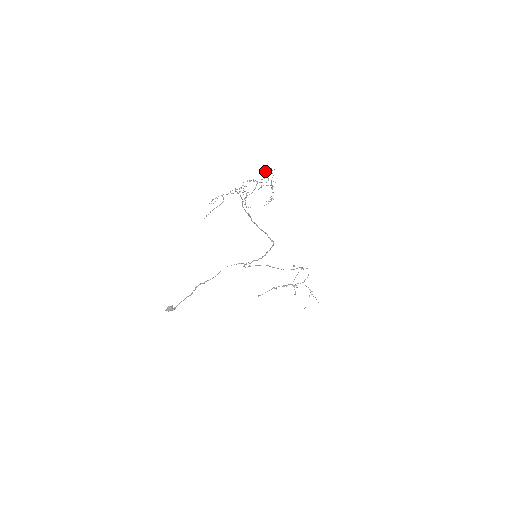
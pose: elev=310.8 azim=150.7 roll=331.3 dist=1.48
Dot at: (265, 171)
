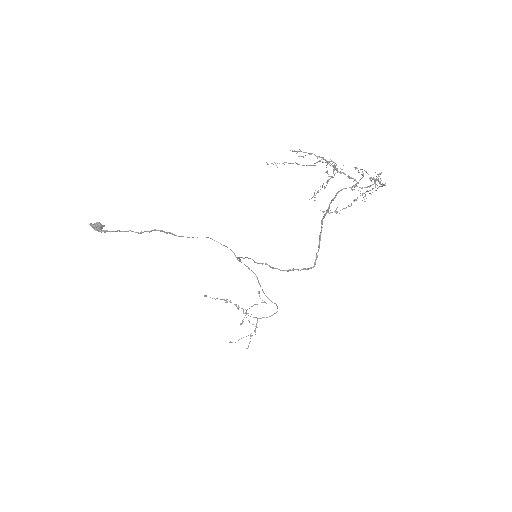
Dot at: (379, 176)
